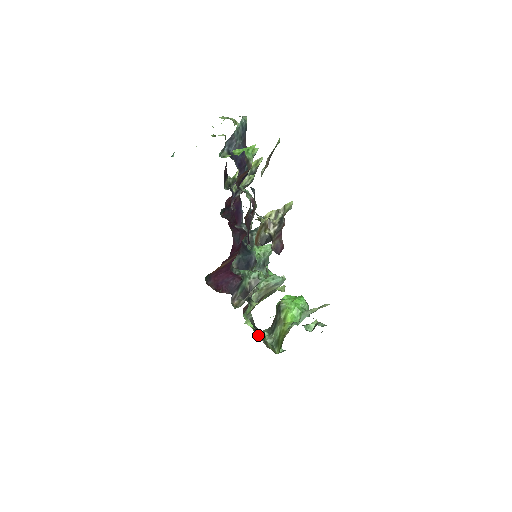
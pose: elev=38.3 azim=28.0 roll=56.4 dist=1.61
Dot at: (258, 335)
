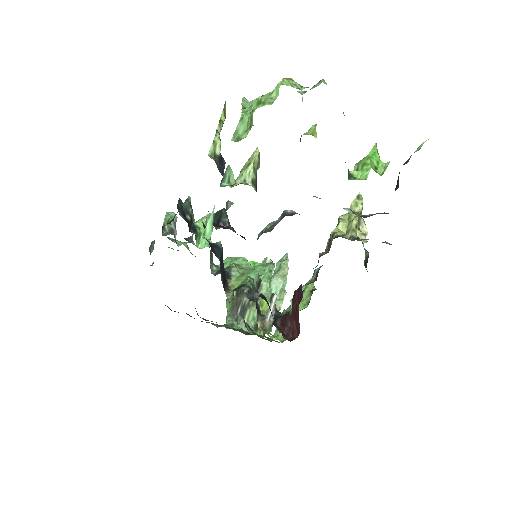
Dot at: (267, 338)
